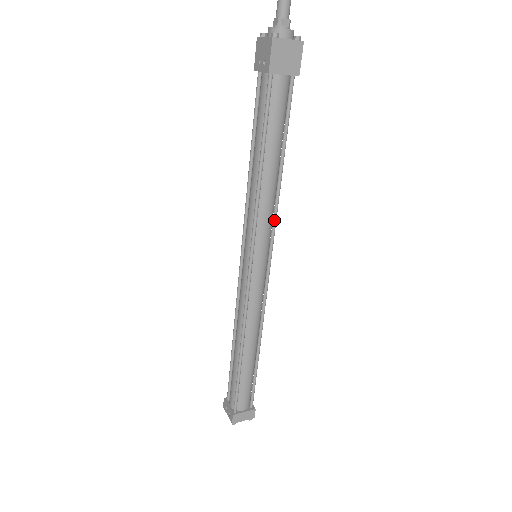
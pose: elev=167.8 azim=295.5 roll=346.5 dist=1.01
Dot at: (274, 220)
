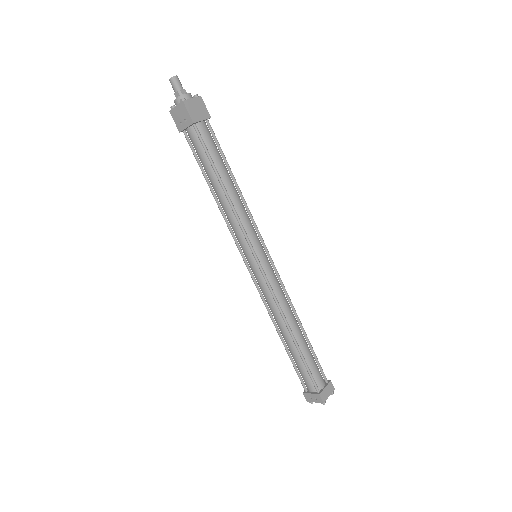
Dot at: (252, 220)
